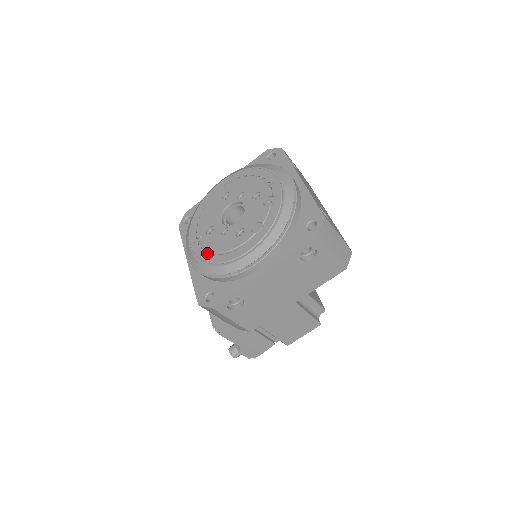
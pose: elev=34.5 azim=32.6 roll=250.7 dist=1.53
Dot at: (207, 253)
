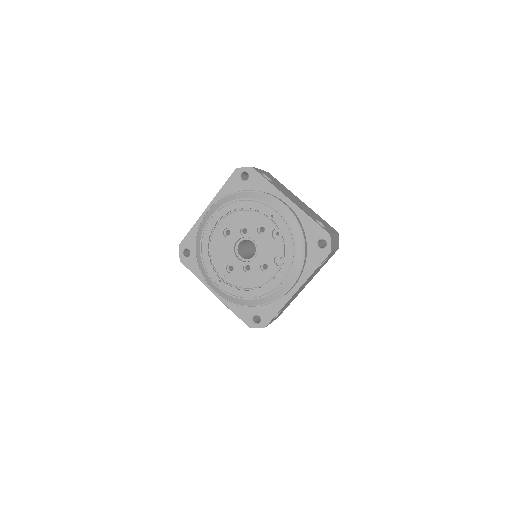
Dot at: (240, 290)
